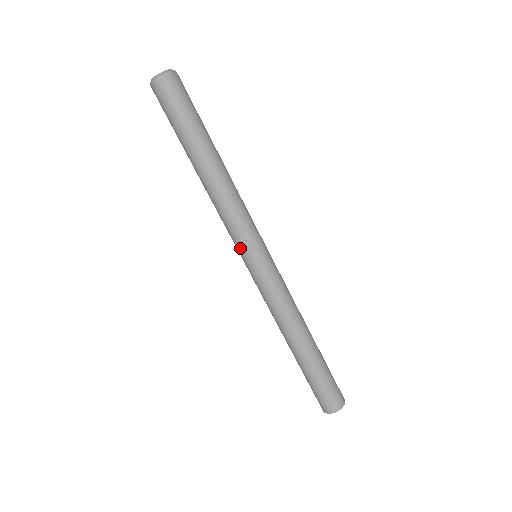
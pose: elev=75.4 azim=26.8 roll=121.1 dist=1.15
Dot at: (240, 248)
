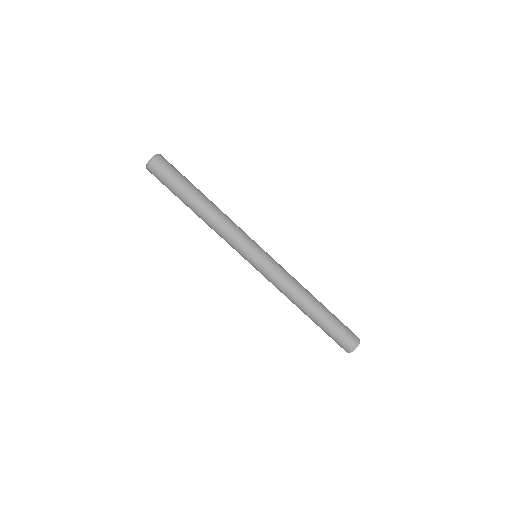
Dot at: (241, 255)
